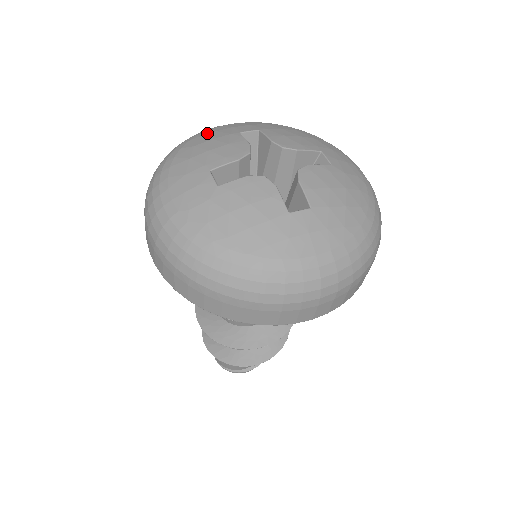
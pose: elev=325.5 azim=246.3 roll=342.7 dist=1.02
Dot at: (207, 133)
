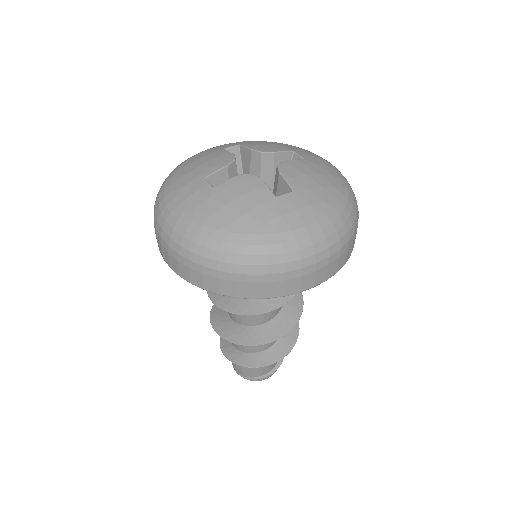
Dot at: (196, 155)
